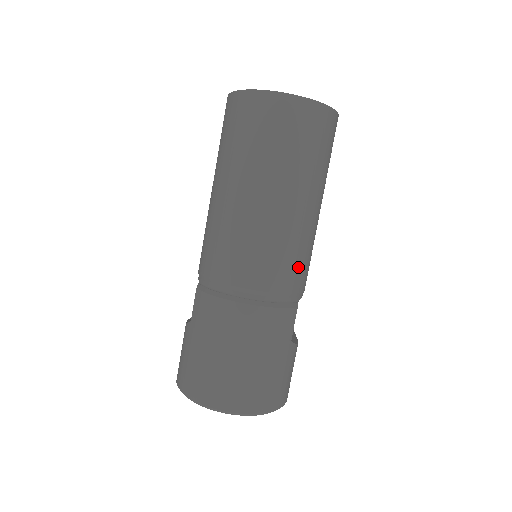
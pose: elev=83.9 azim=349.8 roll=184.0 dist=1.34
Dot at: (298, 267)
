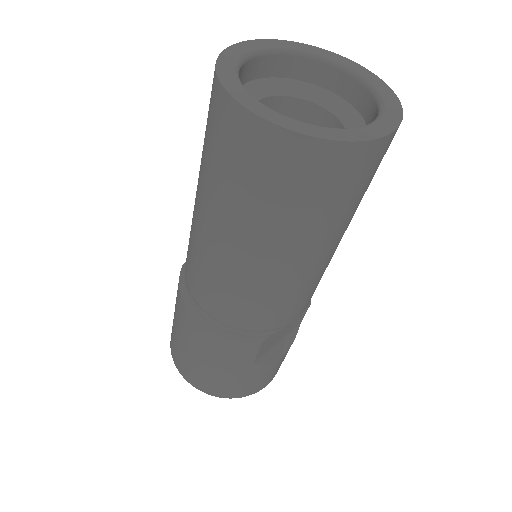
Dot at: (264, 311)
